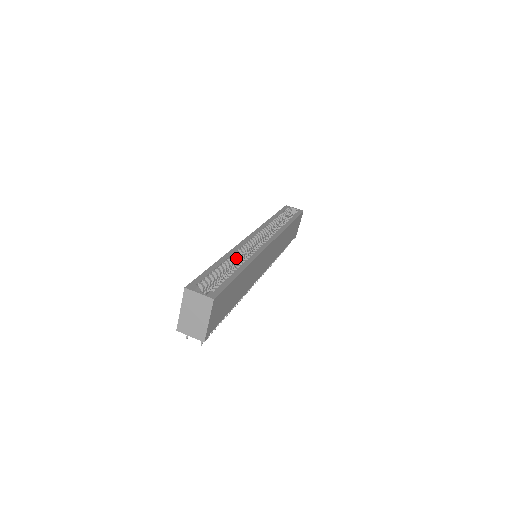
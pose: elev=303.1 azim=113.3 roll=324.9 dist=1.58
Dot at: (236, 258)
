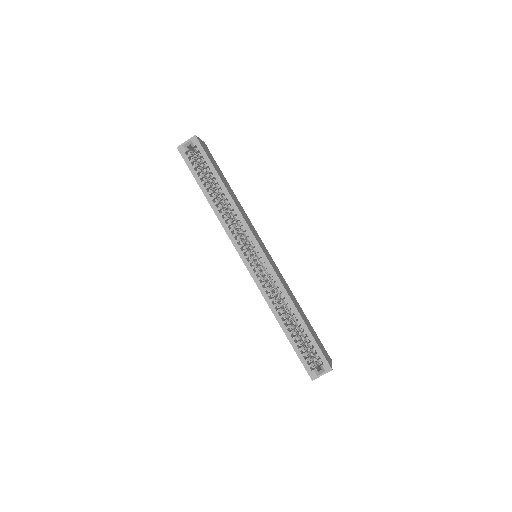
Dot at: (278, 305)
